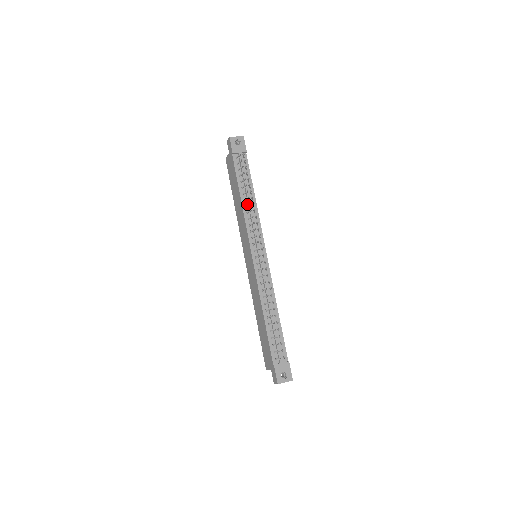
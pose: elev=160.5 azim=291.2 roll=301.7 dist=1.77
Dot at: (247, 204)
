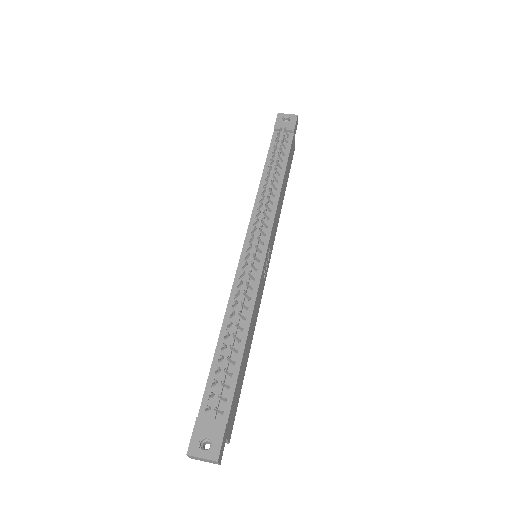
Dot at: (267, 185)
